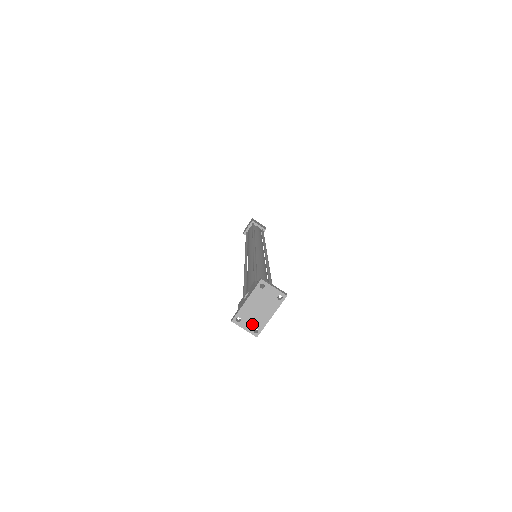
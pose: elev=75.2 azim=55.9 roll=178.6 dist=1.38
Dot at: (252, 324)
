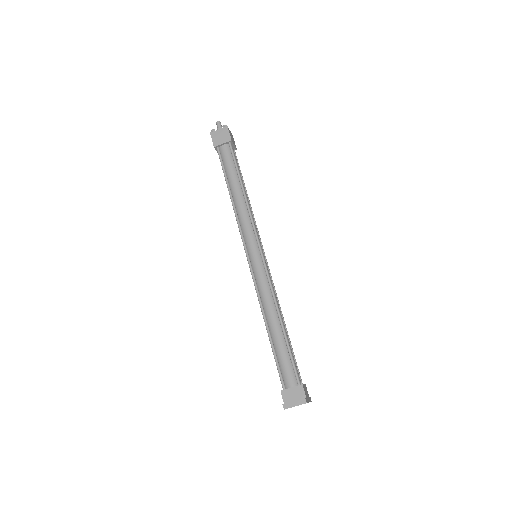
Dot at: occluded
